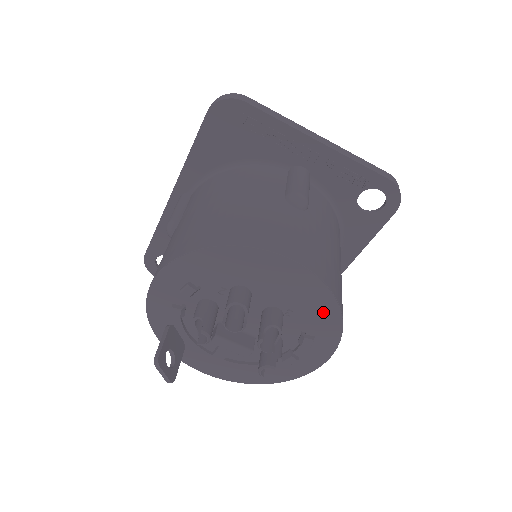
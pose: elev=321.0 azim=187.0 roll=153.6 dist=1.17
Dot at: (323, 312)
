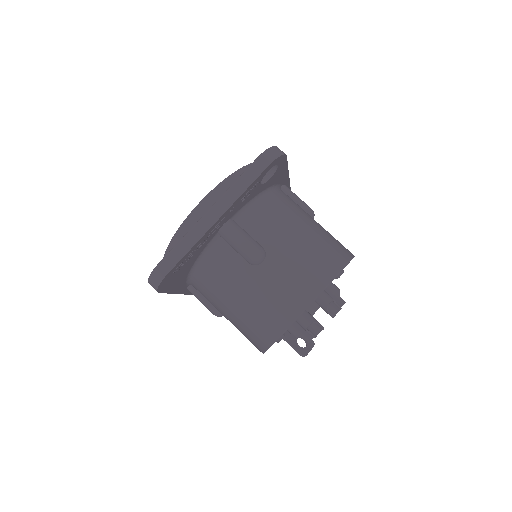
Dot at: occluded
